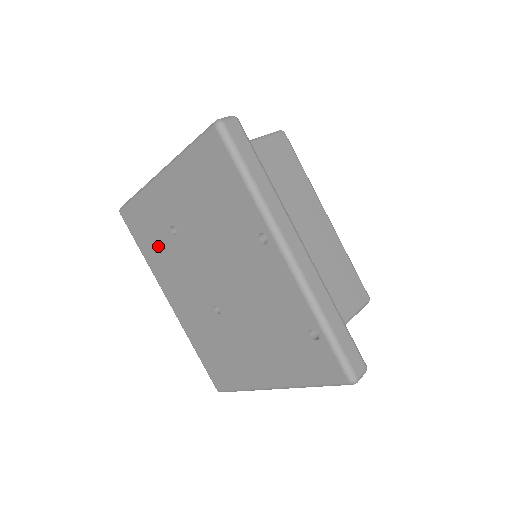
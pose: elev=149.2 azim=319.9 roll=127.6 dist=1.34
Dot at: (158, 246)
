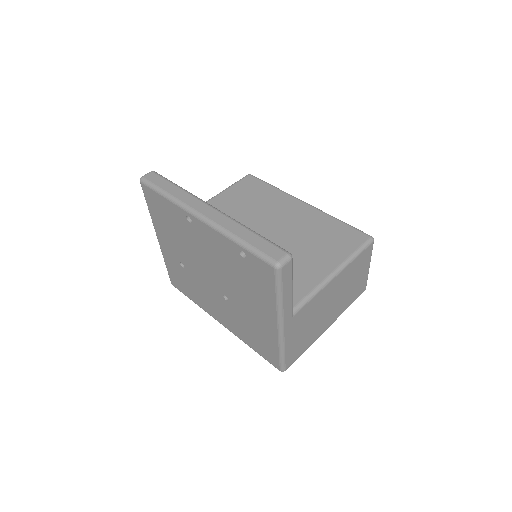
Dot at: (189, 286)
